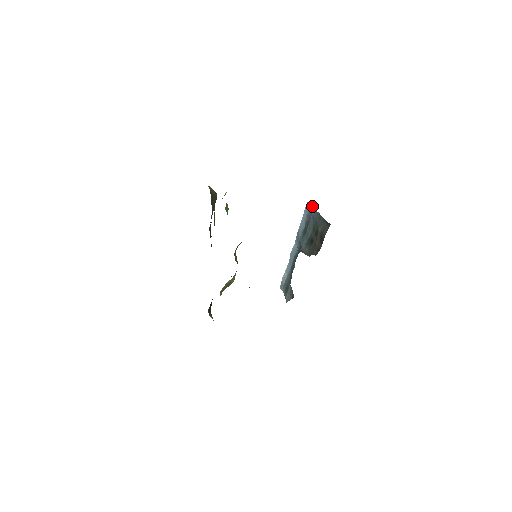
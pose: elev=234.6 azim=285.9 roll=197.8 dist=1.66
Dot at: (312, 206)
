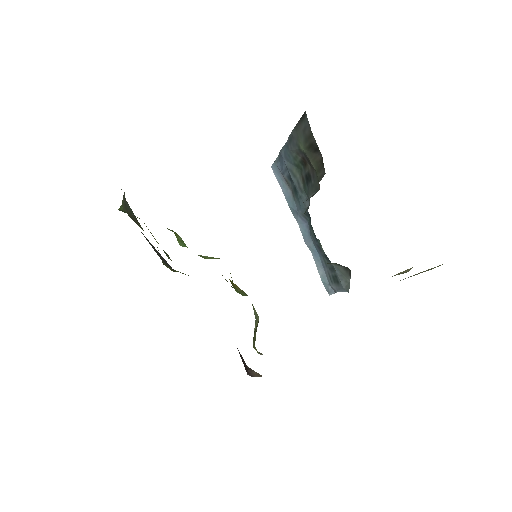
Dot at: occluded
